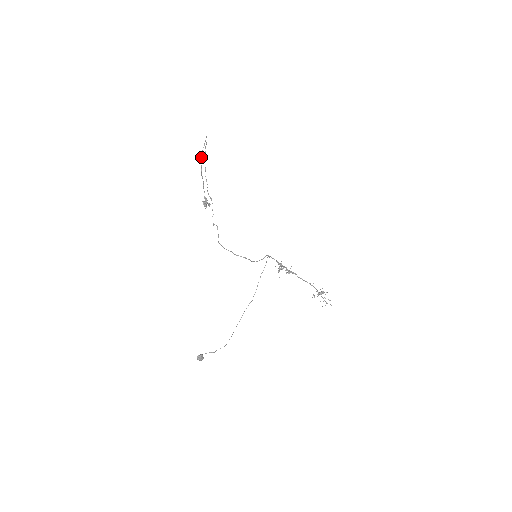
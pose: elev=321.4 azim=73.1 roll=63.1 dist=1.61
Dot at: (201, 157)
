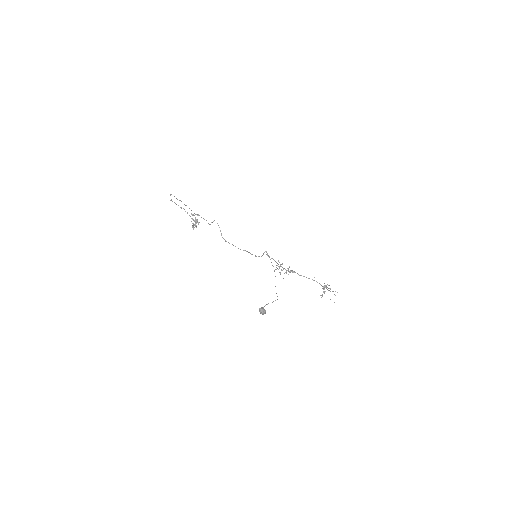
Dot at: (174, 202)
